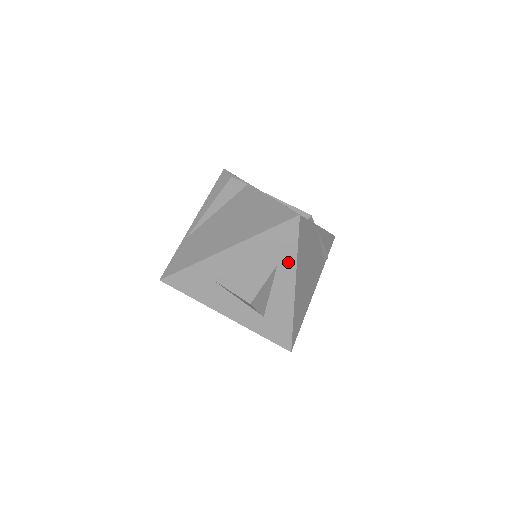
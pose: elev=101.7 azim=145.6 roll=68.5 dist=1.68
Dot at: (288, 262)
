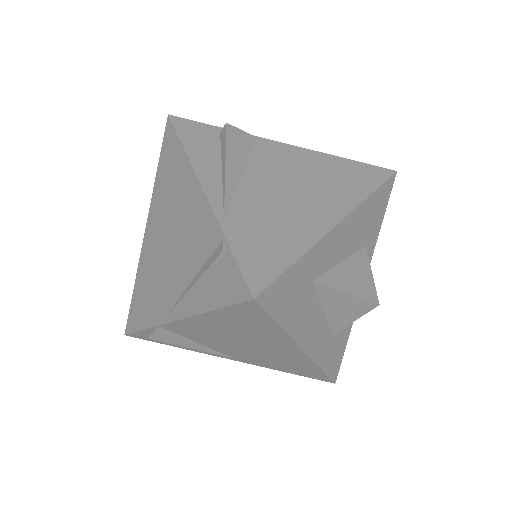
Dot at: (372, 241)
